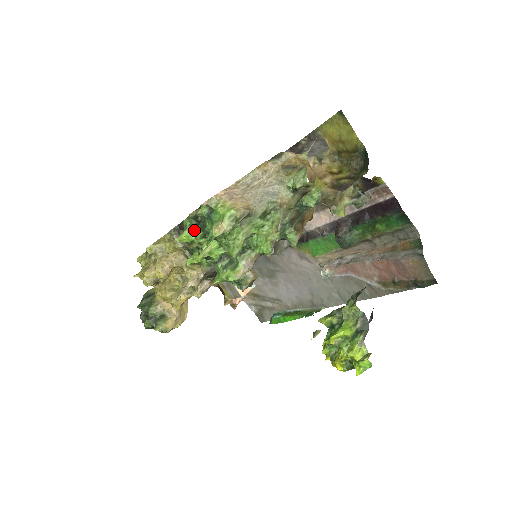
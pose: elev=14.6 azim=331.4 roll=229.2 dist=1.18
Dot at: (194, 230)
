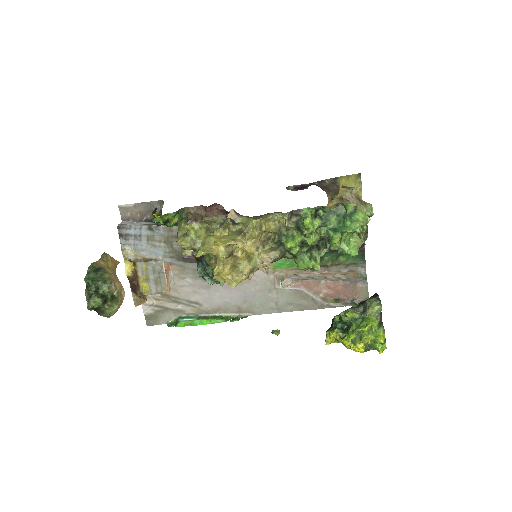
Dot at: (315, 220)
